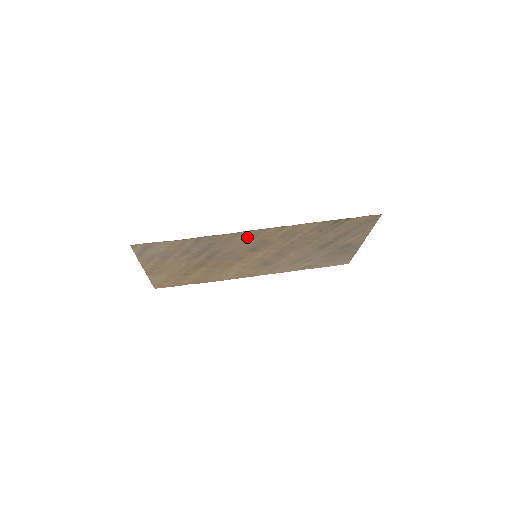
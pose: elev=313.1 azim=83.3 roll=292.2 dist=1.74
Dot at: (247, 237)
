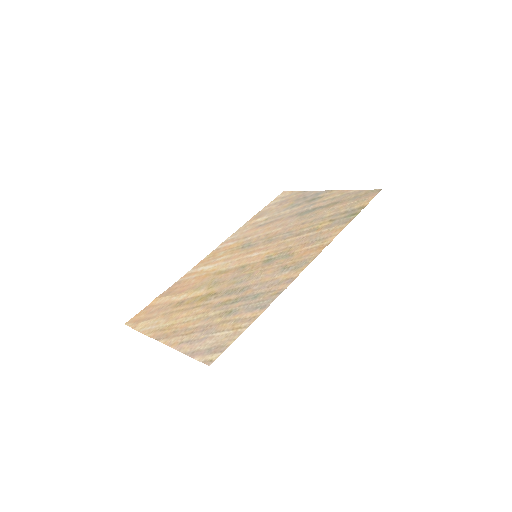
Dot at: (288, 269)
